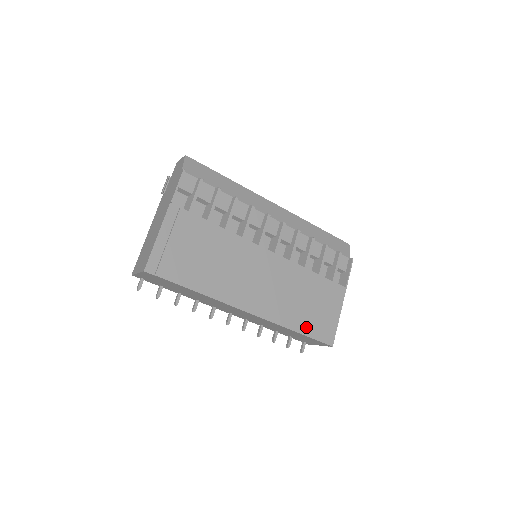
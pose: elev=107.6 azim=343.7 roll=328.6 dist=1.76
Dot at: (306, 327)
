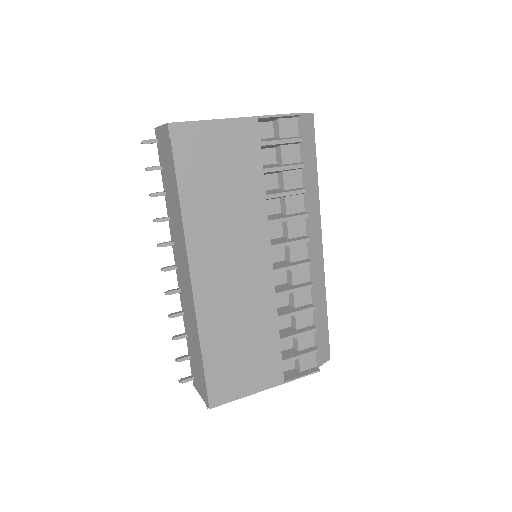
Dot at: (213, 360)
